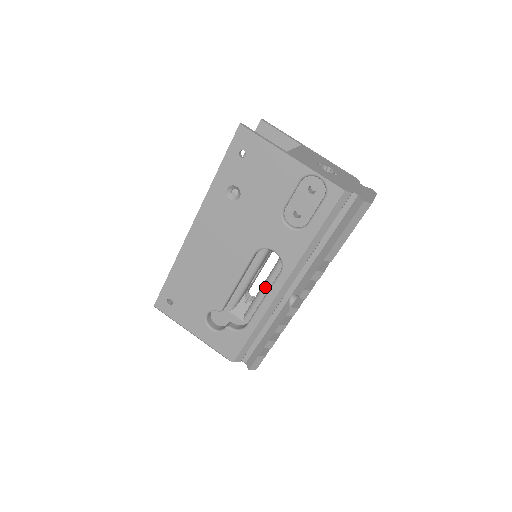
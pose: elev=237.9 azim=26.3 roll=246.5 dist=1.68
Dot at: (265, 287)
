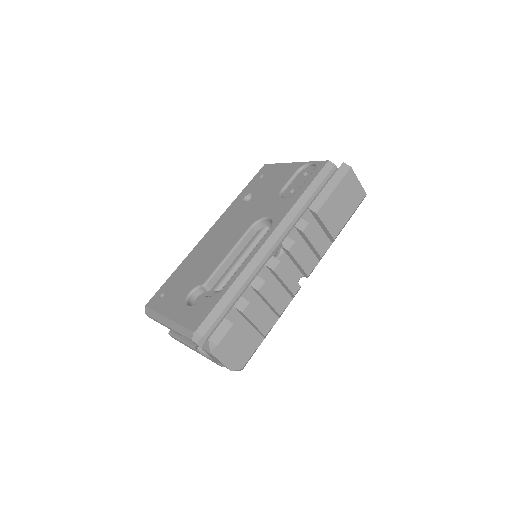
Dot at: occluded
